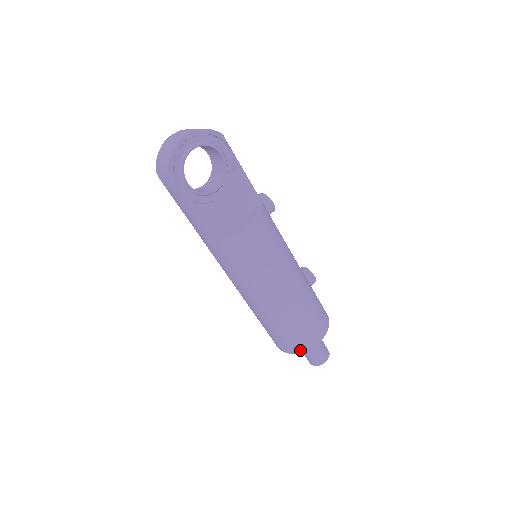
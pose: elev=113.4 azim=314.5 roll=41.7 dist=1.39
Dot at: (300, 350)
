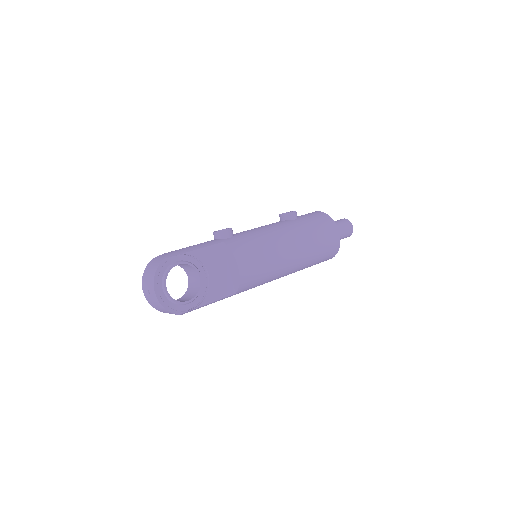
Dot at: (336, 252)
